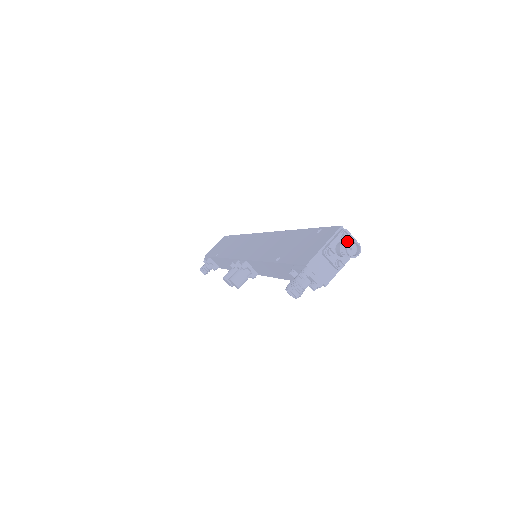
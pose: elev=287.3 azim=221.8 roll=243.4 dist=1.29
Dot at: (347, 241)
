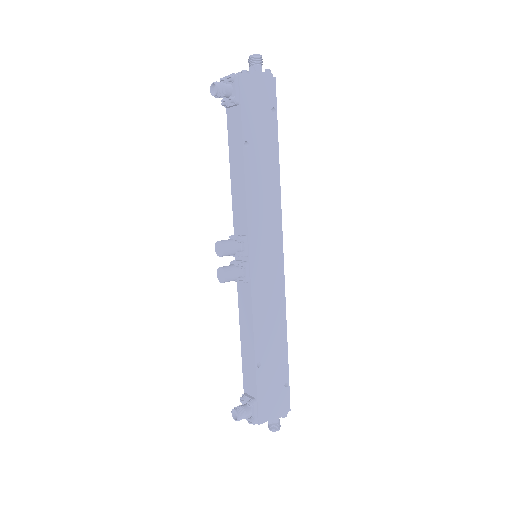
Dot at: occluded
